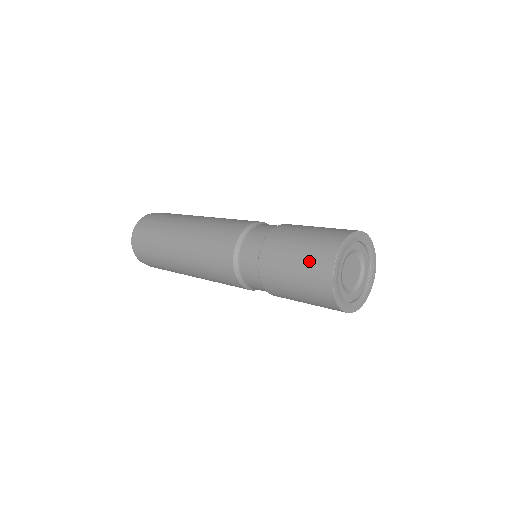
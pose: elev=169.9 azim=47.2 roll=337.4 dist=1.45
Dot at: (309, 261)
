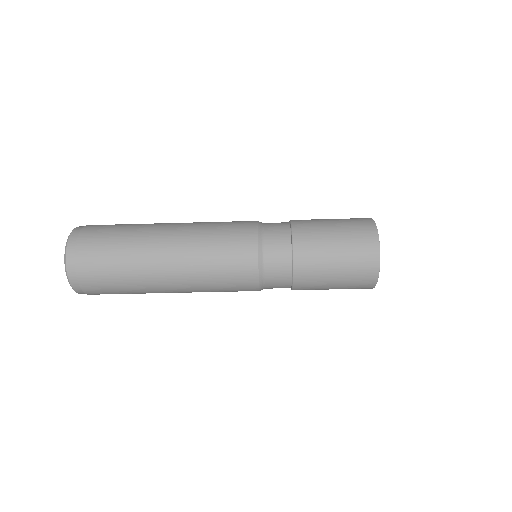
Dot at: occluded
